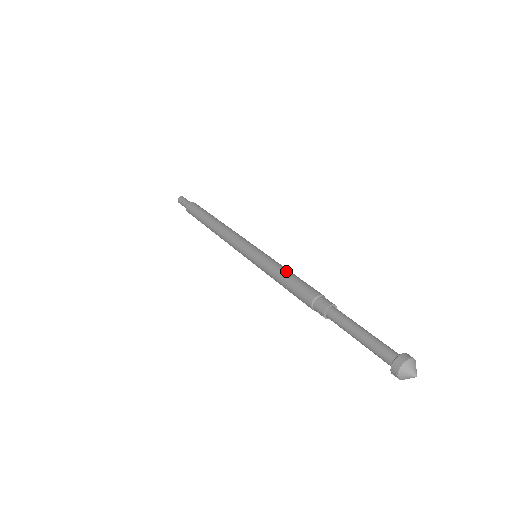
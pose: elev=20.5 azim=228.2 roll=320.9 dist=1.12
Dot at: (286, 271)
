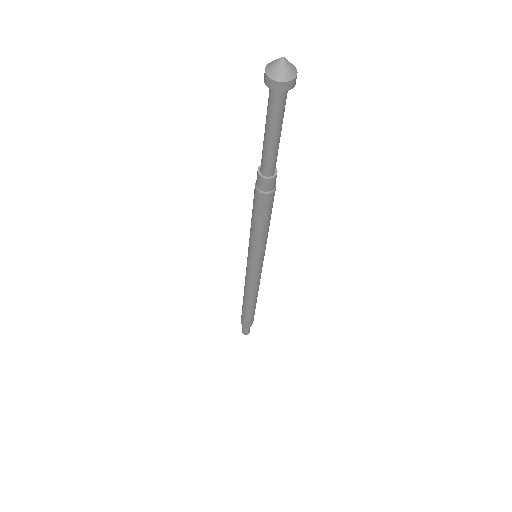
Dot at: occluded
